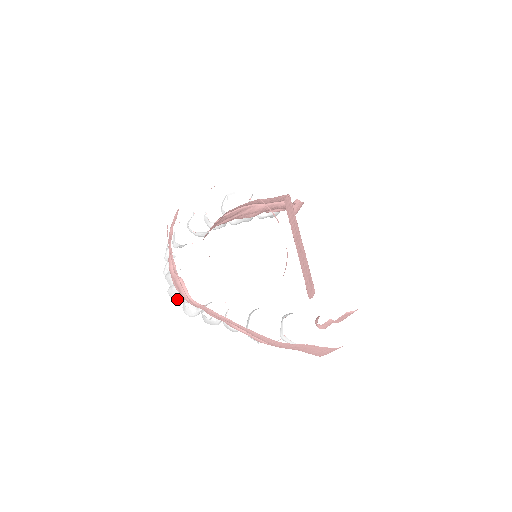
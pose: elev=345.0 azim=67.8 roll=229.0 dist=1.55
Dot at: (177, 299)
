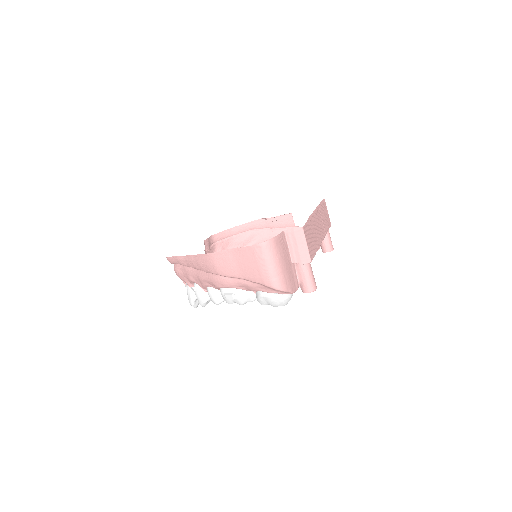
Dot at: occluded
